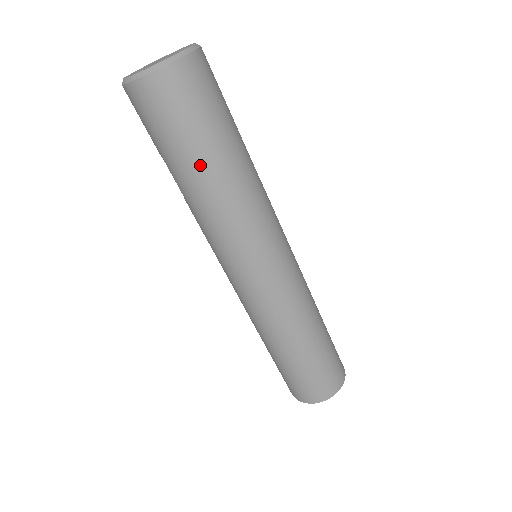
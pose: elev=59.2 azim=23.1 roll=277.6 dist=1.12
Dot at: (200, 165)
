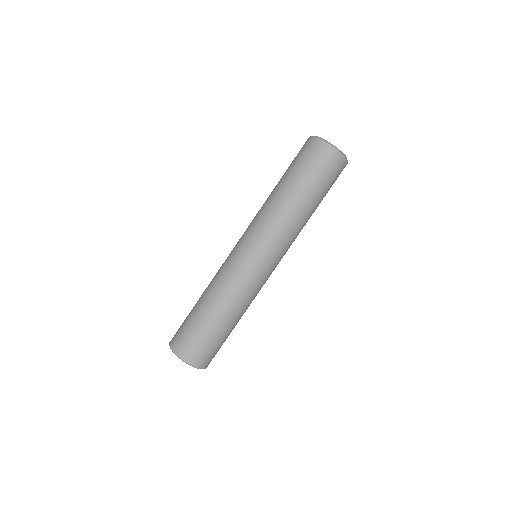
Dot at: (284, 181)
